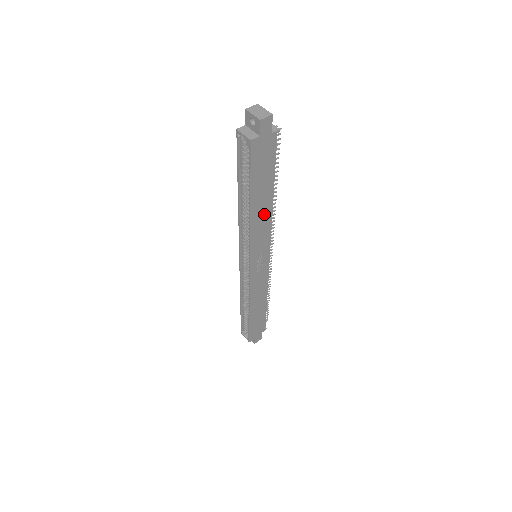
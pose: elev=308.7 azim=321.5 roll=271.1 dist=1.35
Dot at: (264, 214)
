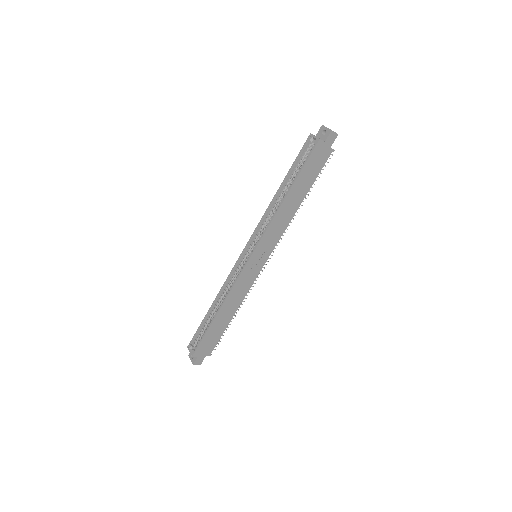
Dot at: (288, 212)
